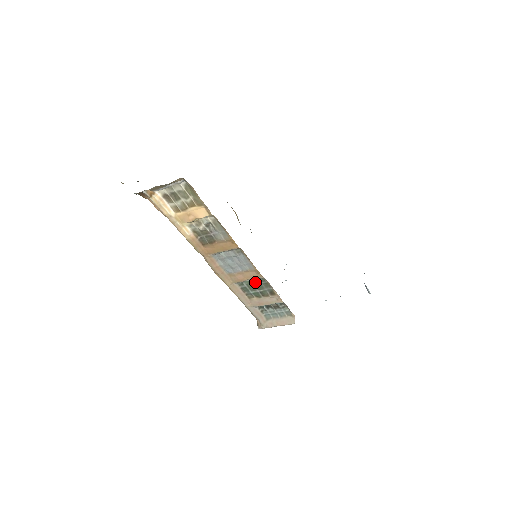
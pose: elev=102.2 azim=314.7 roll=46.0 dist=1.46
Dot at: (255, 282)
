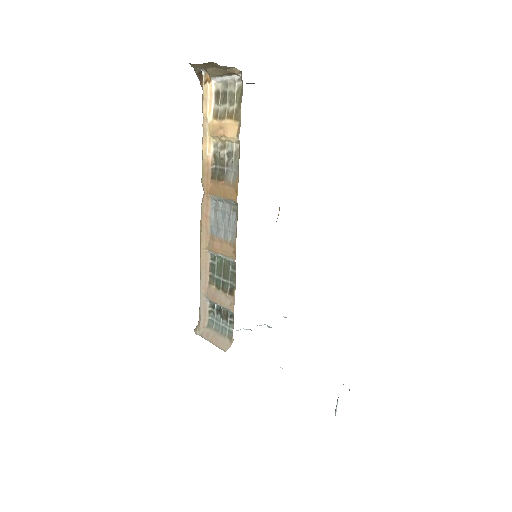
Dot at: (226, 264)
